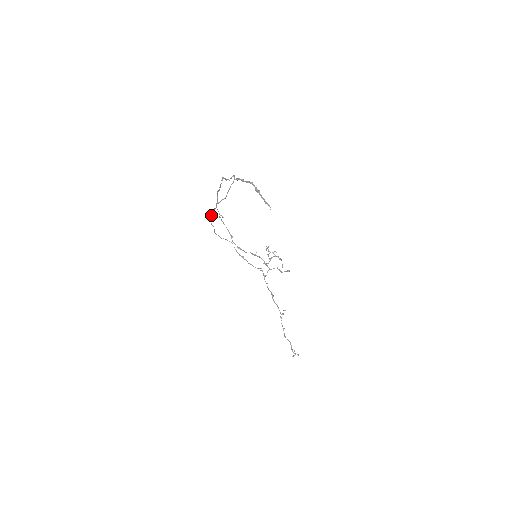
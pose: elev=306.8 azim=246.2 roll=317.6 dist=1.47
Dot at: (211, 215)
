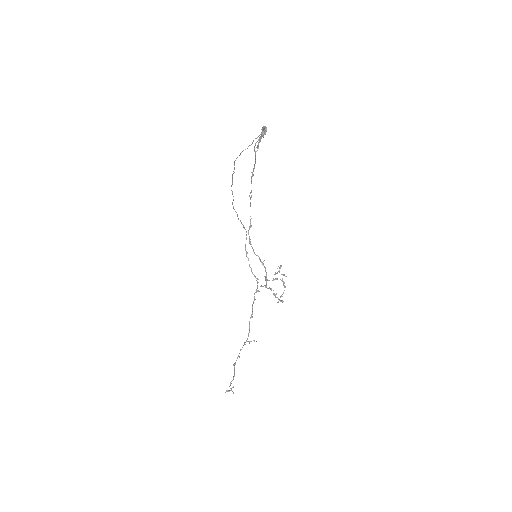
Dot at: (232, 174)
